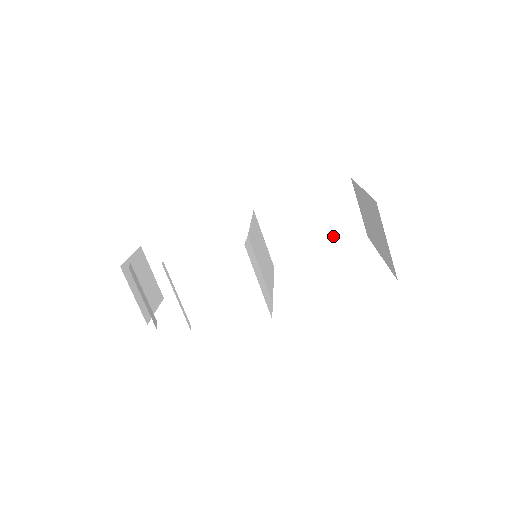
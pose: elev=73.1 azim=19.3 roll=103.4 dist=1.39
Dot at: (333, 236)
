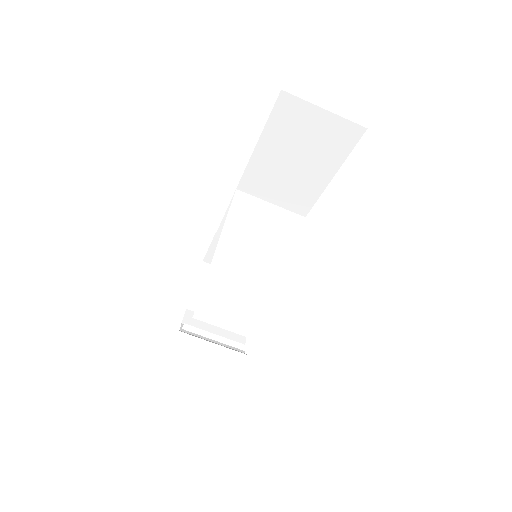
Dot at: (330, 156)
